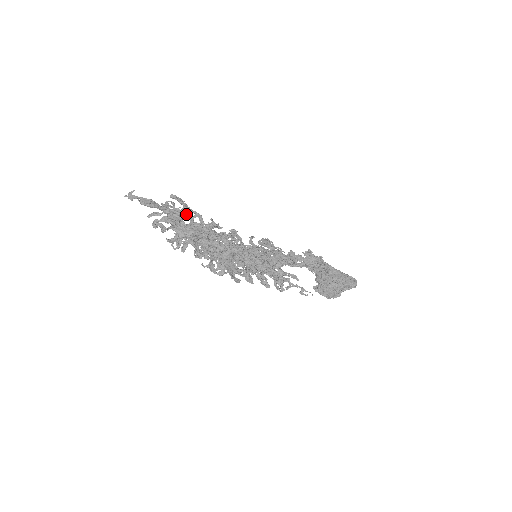
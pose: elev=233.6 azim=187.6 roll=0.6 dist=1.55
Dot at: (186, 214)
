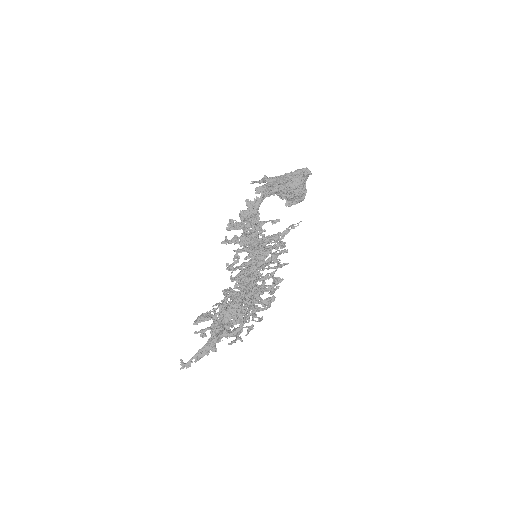
Dot at: (221, 321)
